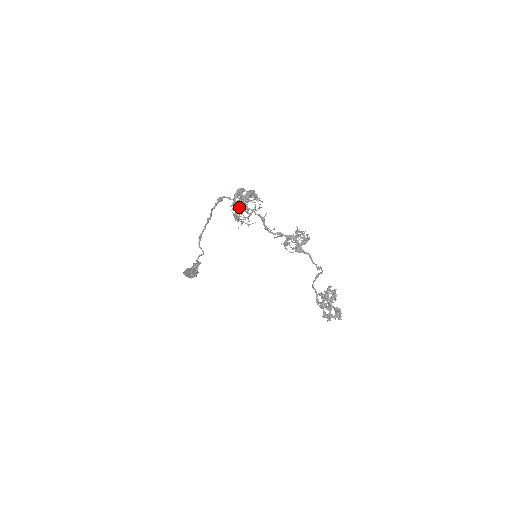
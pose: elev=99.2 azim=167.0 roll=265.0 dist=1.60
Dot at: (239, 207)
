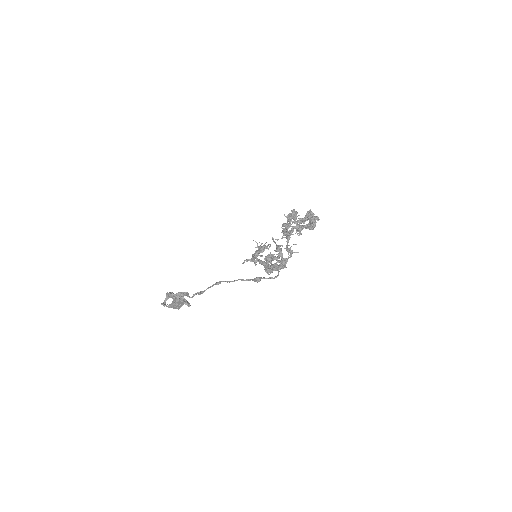
Dot at: (279, 269)
